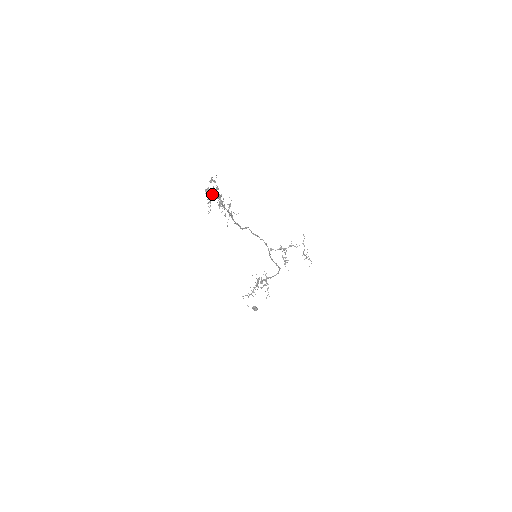
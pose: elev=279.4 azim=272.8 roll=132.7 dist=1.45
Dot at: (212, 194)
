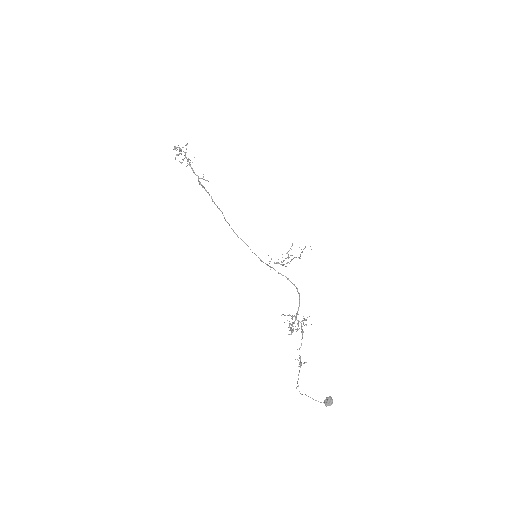
Dot at: (180, 153)
